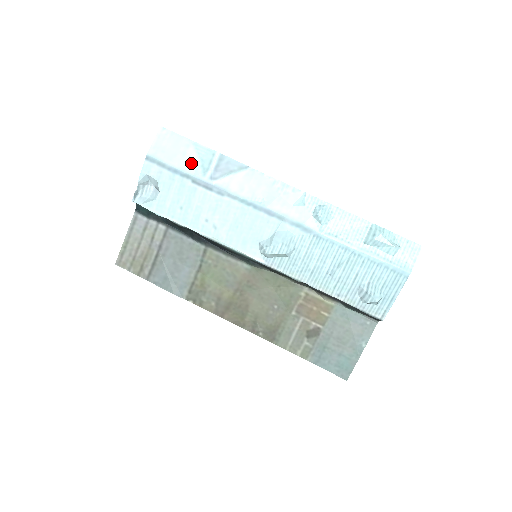
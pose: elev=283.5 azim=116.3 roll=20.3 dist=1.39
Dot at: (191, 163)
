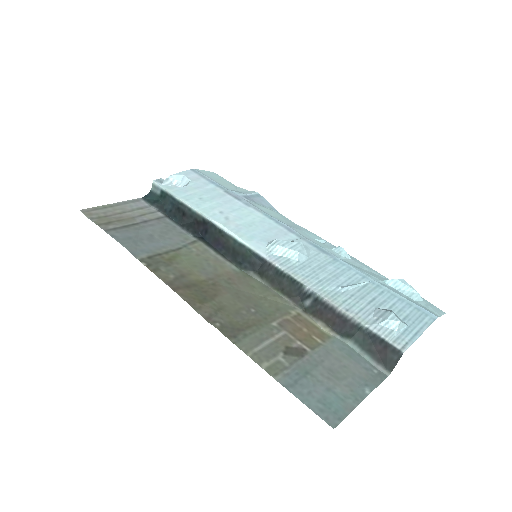
Dot at: (229, 187)
